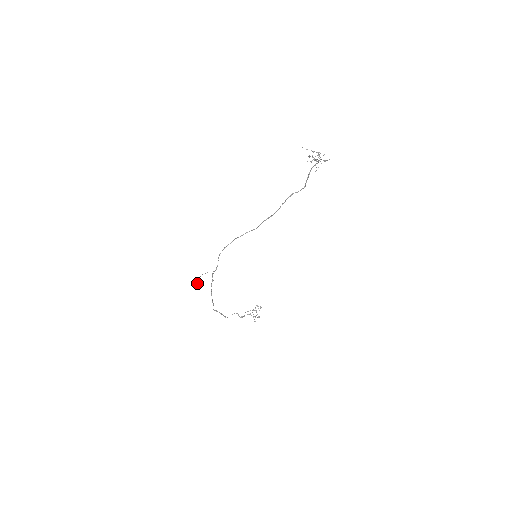
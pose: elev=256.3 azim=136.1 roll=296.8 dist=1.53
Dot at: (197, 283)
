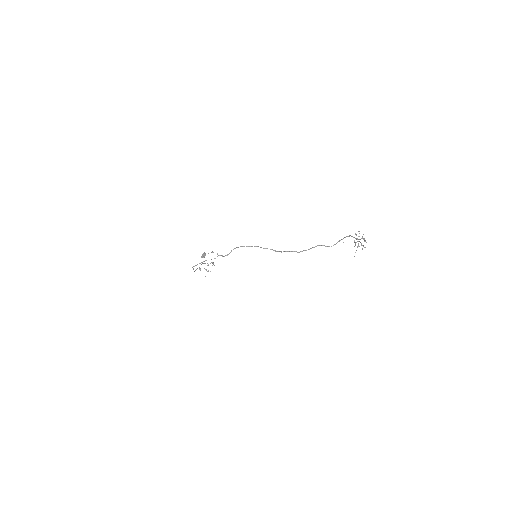
Dot at: (204, 257)
